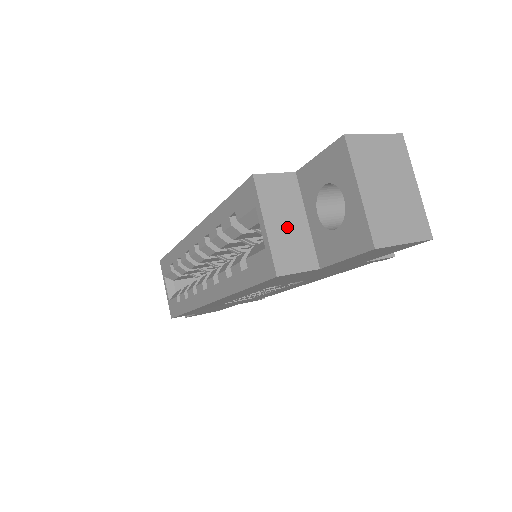
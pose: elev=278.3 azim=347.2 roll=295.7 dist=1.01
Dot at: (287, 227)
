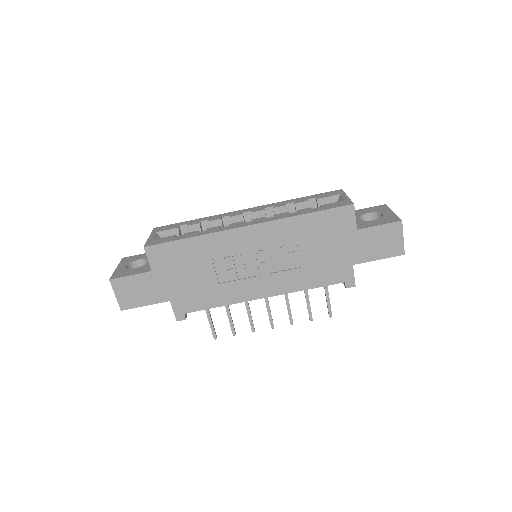
Dot at: occluded
